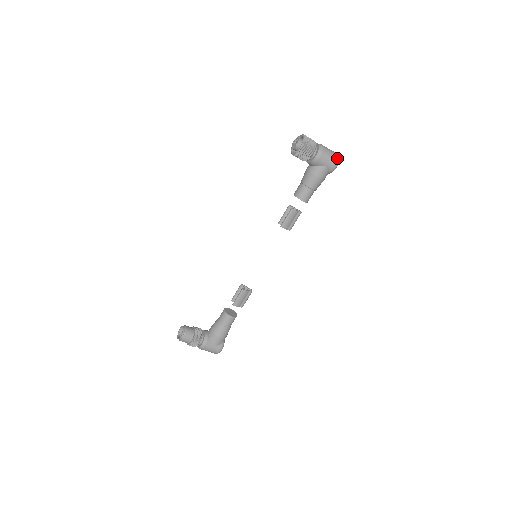
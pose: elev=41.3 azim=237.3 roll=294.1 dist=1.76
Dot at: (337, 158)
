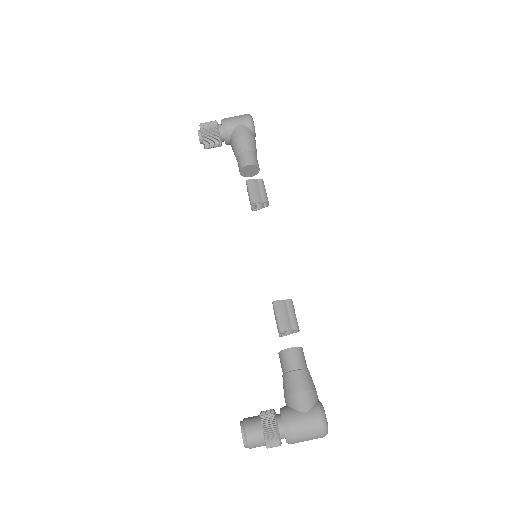
Dot at: (246, 114)
